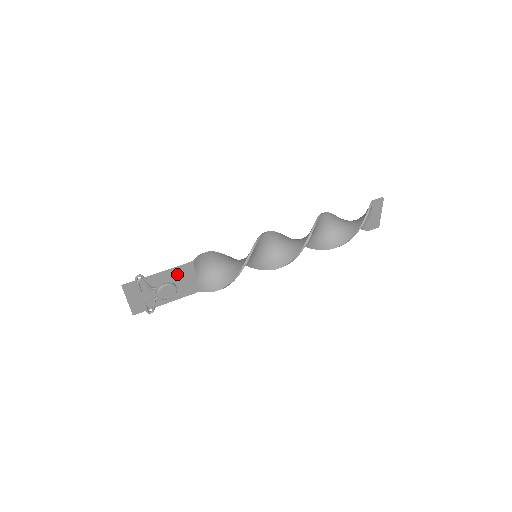
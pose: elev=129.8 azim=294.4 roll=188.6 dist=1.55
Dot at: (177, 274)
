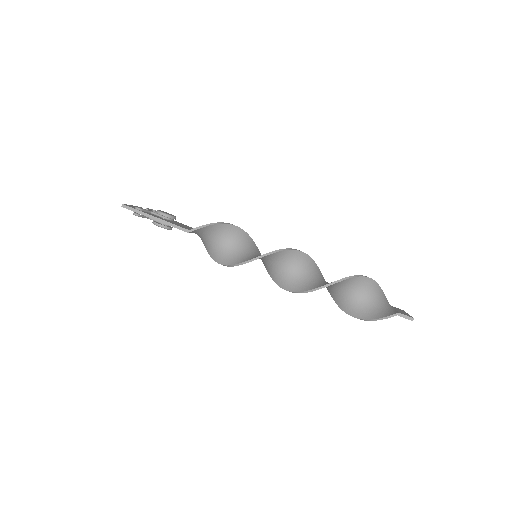
Dot at: occluded
